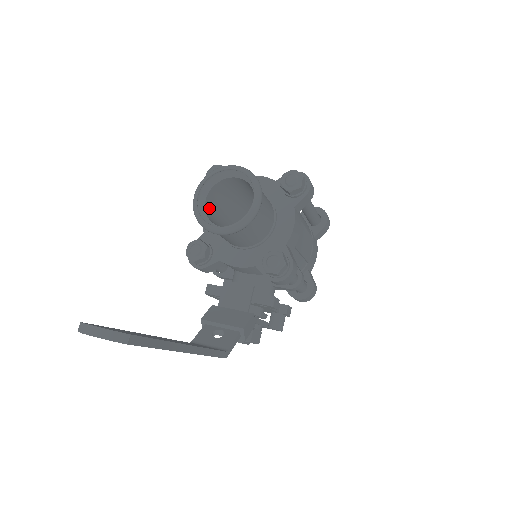
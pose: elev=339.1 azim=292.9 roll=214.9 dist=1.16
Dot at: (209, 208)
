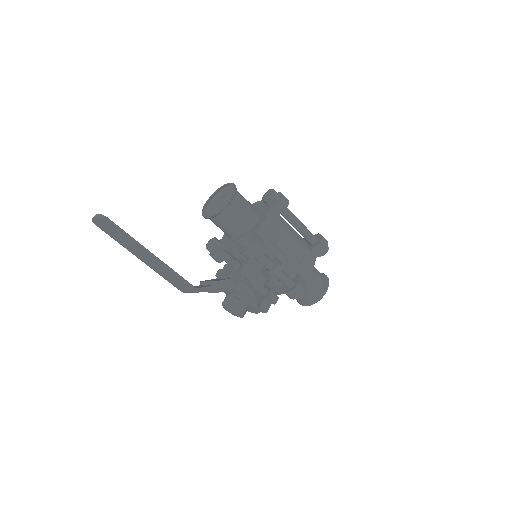
Dot at: occluded
